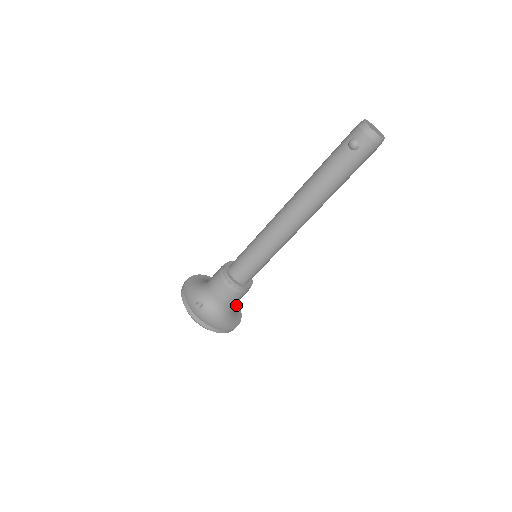
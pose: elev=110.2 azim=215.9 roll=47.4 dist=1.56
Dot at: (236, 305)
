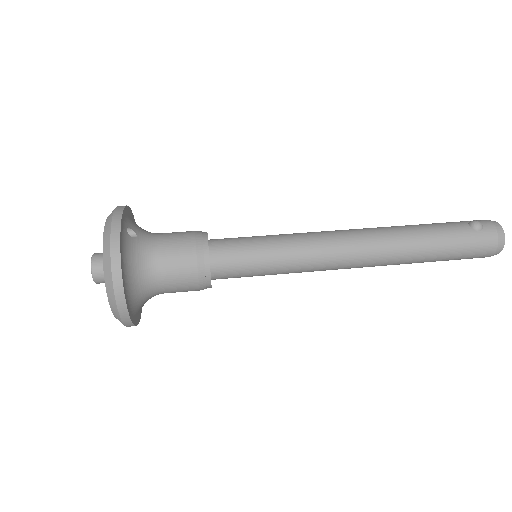
Dot at: occluded
